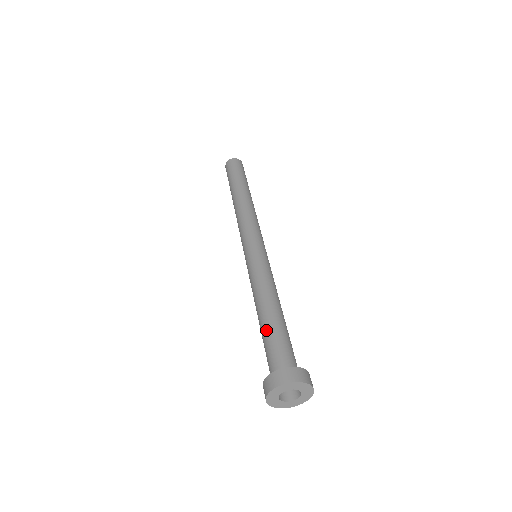
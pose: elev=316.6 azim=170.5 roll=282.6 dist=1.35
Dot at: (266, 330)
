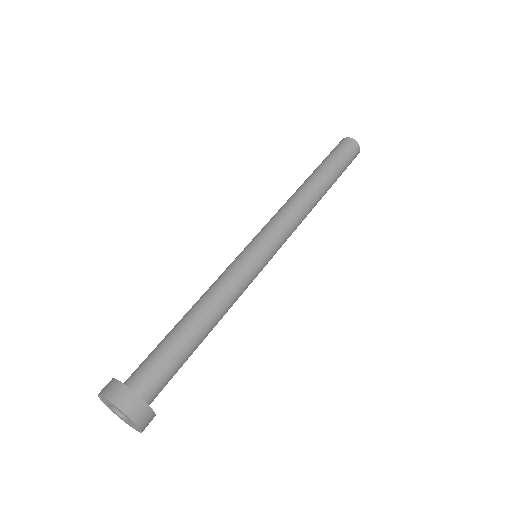
Dot at: (168, 335)
